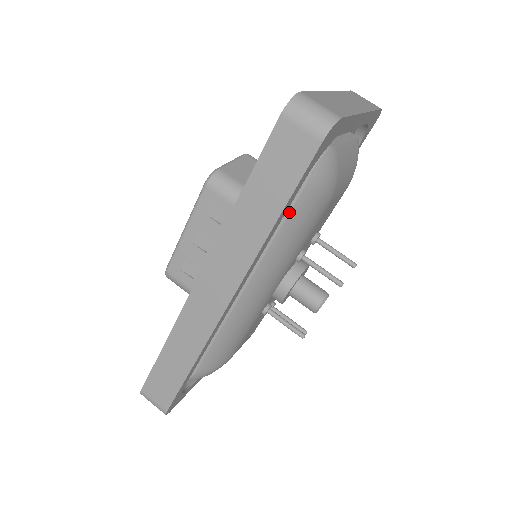
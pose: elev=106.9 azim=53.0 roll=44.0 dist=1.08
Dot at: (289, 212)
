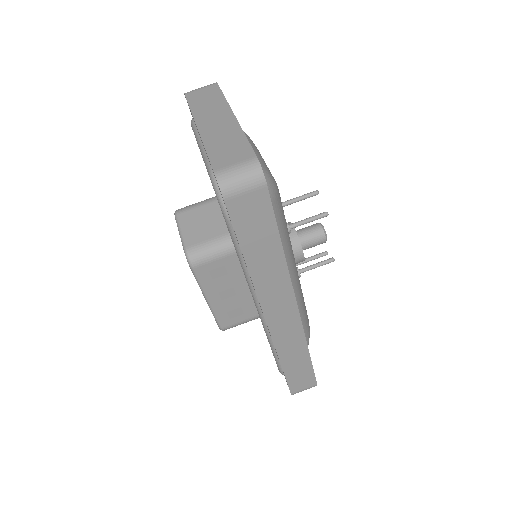
Dot at: occluded
